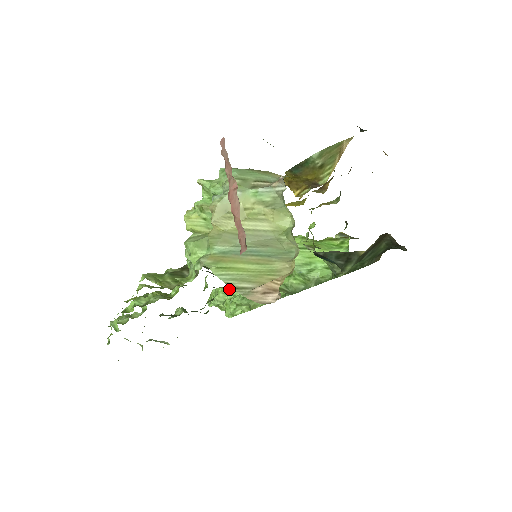
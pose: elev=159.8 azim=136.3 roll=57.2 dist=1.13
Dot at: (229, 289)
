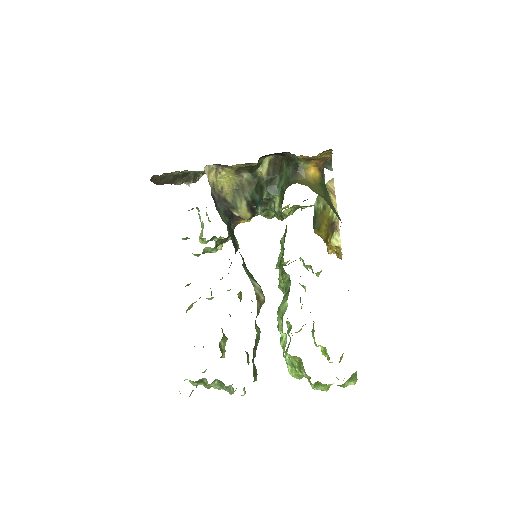
Dot at: (287, 333)
